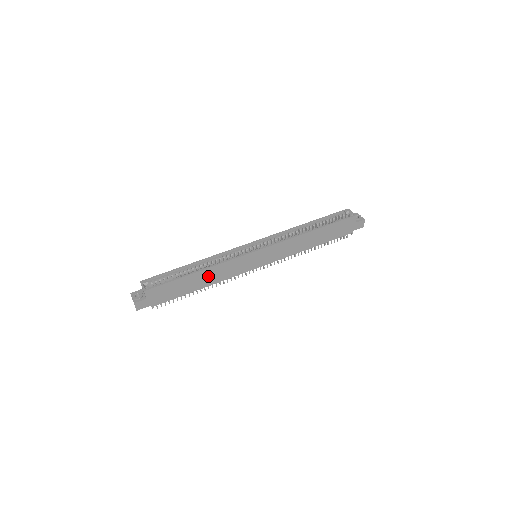
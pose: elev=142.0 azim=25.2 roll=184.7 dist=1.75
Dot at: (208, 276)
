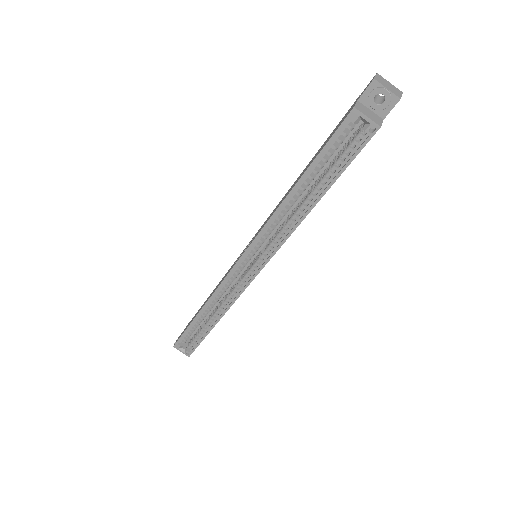
Dot at: occluded
